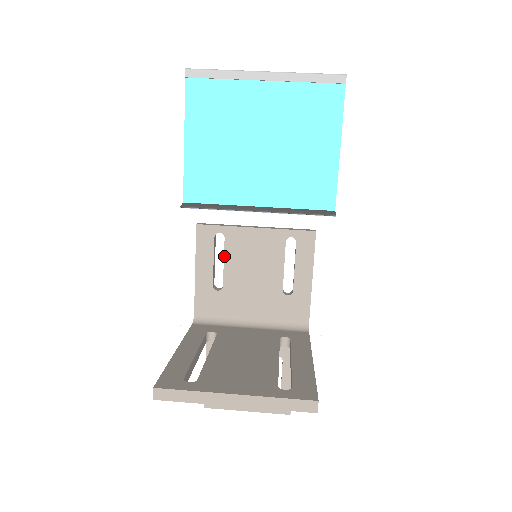
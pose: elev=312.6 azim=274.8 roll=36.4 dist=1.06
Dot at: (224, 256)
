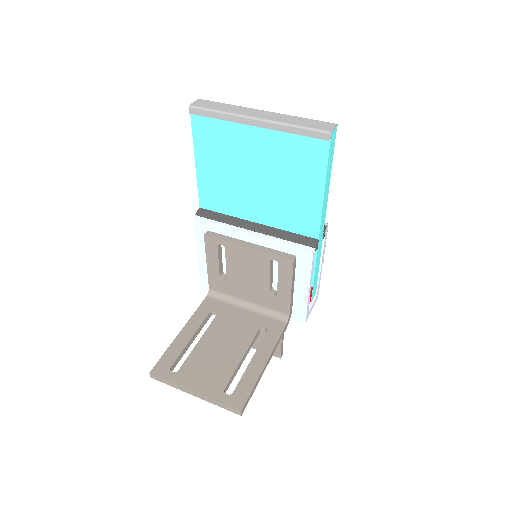
Dot at: (226, 260)
